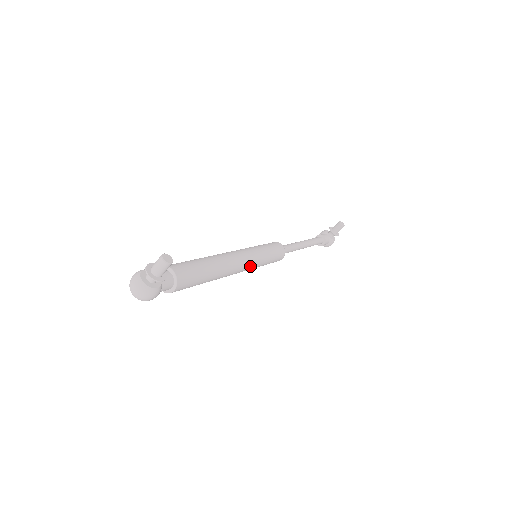
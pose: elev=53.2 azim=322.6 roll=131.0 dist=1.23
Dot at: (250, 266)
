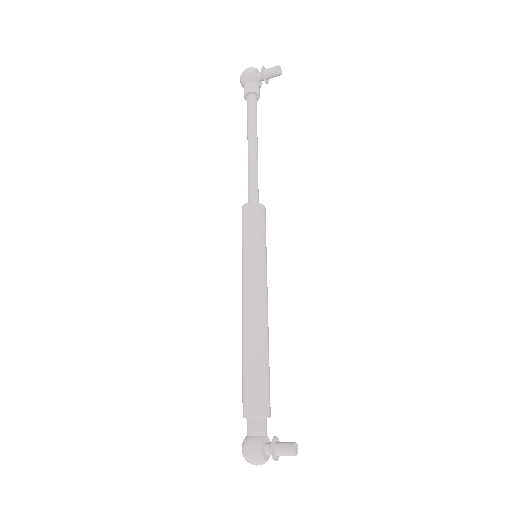
Dot at: occluded
